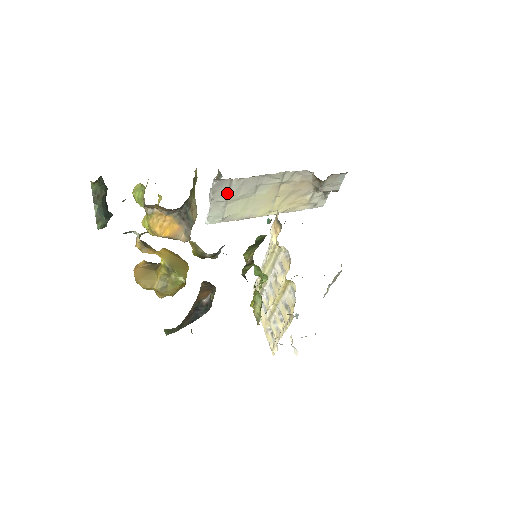
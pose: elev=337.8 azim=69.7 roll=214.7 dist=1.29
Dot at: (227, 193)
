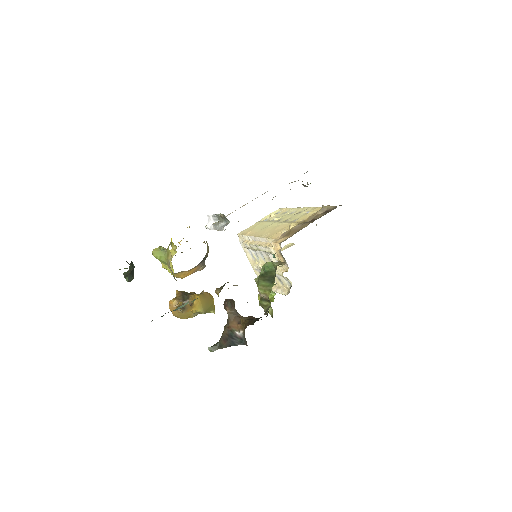
Dot at: occluded
